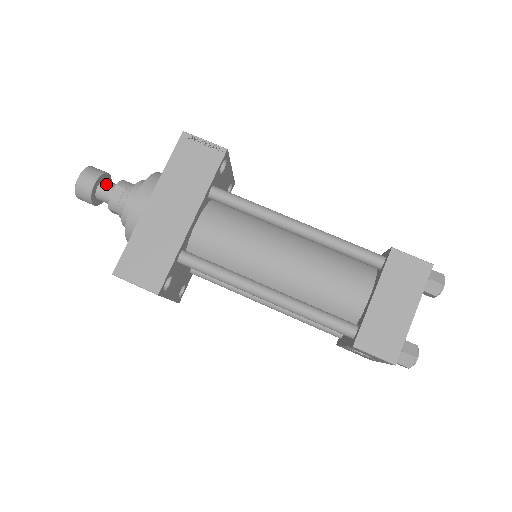
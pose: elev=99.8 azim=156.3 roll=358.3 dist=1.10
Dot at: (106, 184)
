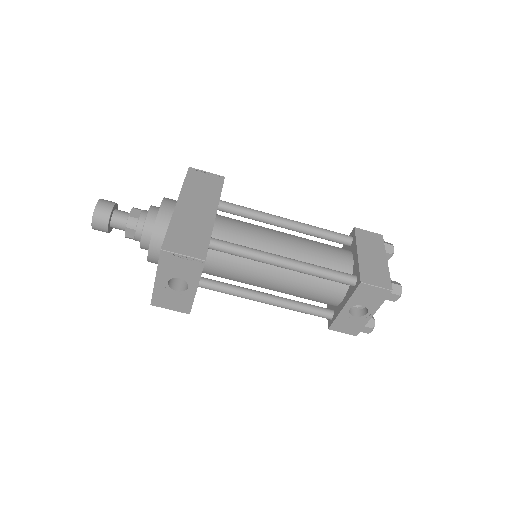
Dot at: (120, 210)
